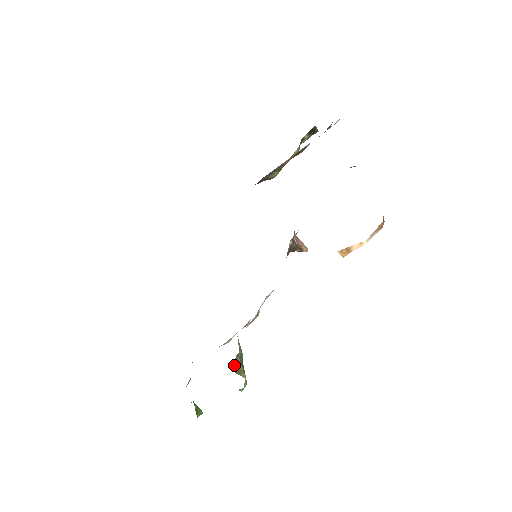
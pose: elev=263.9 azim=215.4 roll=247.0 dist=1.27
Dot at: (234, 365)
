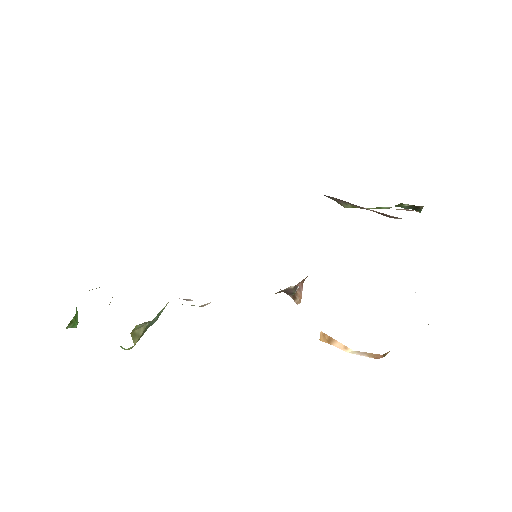
Dot at: (136, 326)
